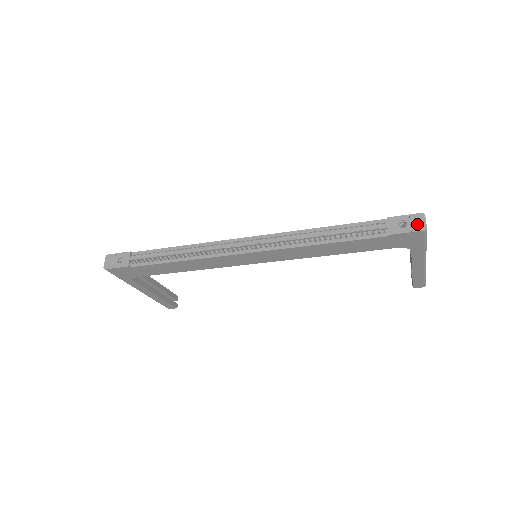
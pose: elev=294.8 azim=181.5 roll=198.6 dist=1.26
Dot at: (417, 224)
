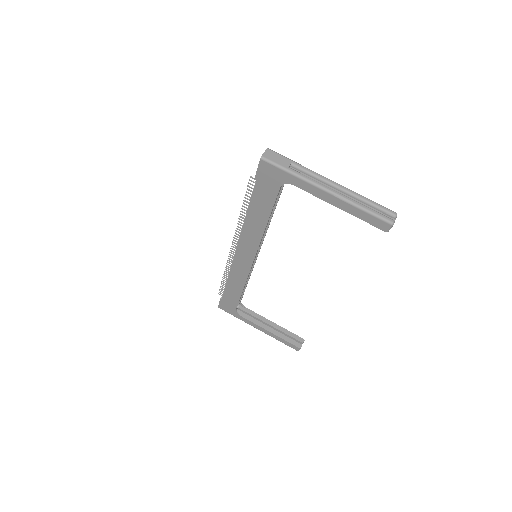
Dot at: occluded
